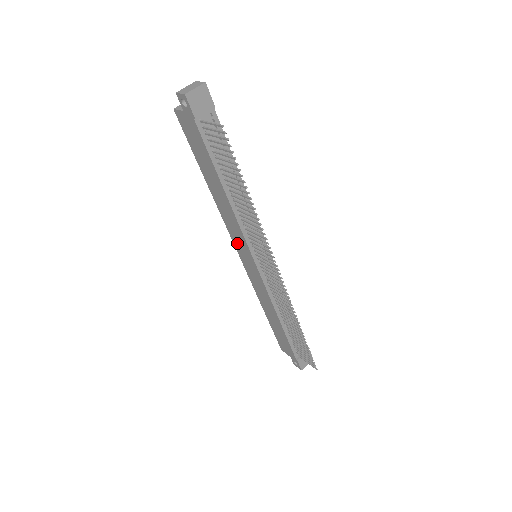
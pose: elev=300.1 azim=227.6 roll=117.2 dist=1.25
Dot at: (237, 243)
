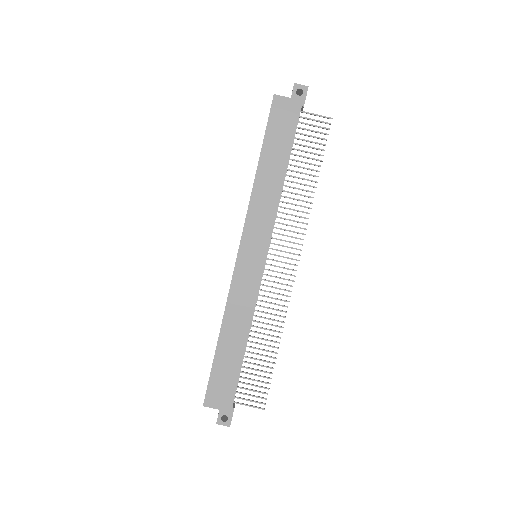
Dot at: (251, 235)
